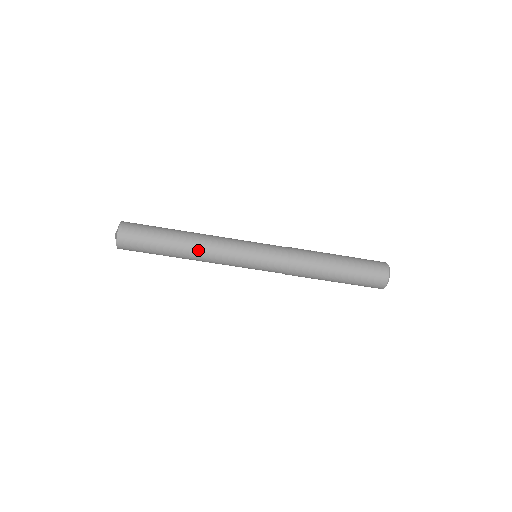
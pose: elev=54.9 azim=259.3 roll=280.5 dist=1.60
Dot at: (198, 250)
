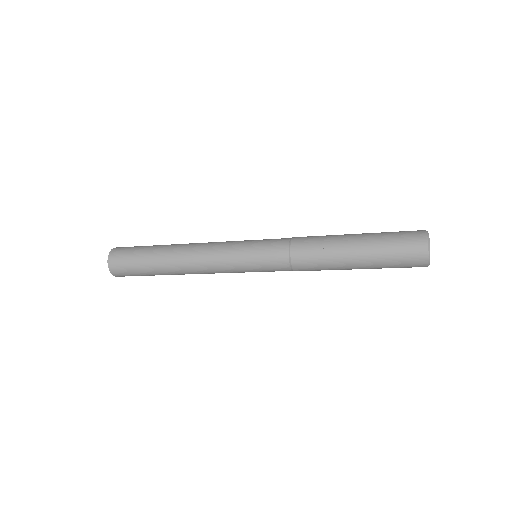
Dot at: (190, 272)
